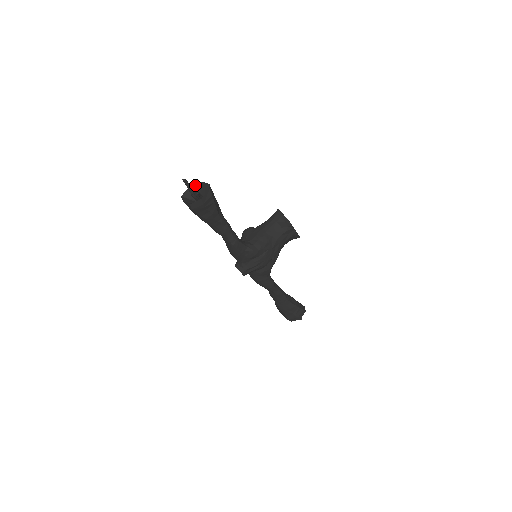
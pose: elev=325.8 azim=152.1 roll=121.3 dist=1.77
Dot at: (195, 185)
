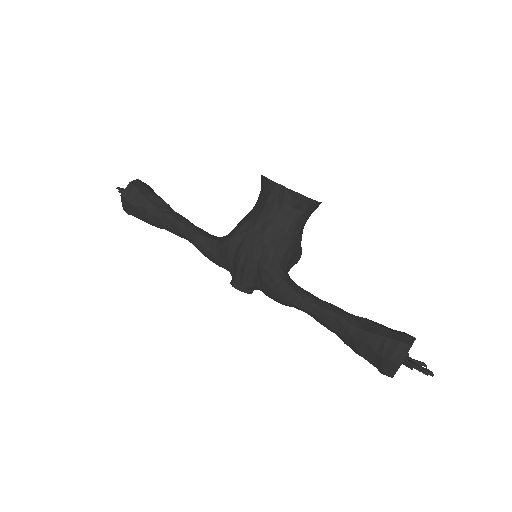
Dot at: occluded
